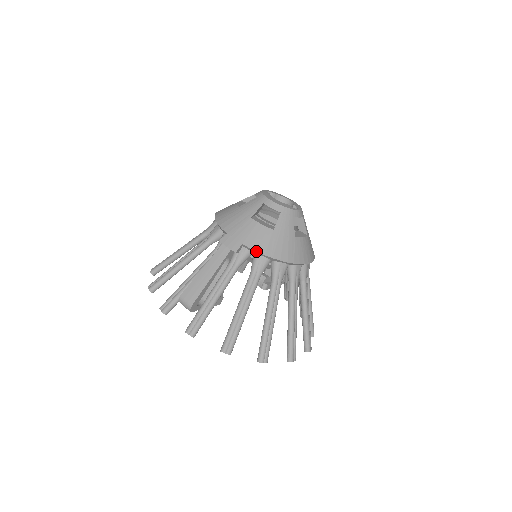
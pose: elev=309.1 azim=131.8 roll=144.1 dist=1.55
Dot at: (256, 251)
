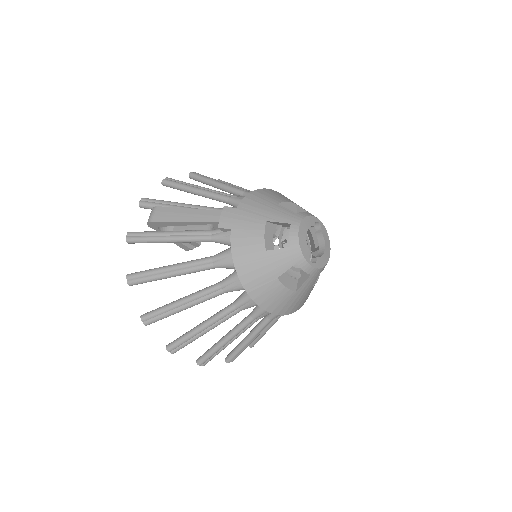
Dot at: (231, 246)
